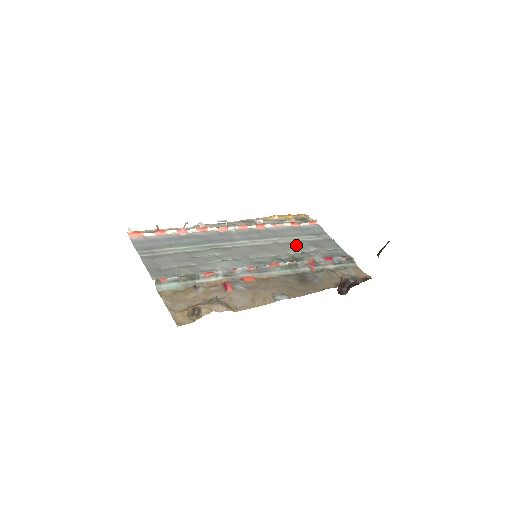
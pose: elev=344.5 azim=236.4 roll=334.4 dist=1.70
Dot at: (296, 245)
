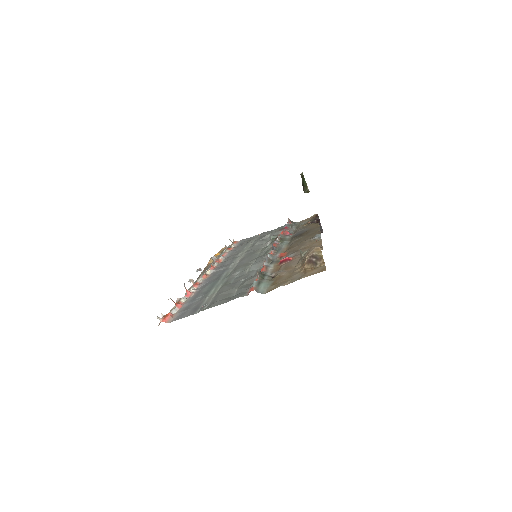
Dot at: occluded
